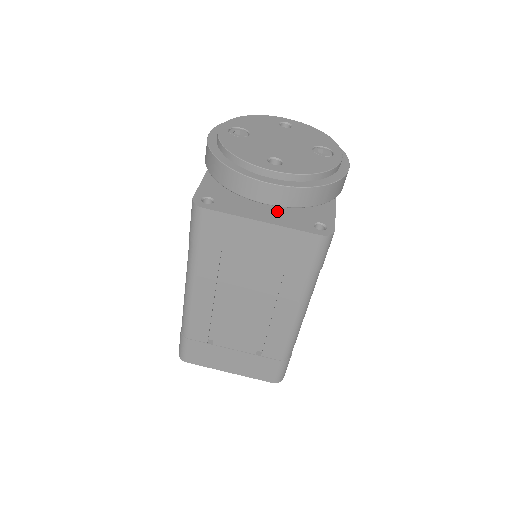
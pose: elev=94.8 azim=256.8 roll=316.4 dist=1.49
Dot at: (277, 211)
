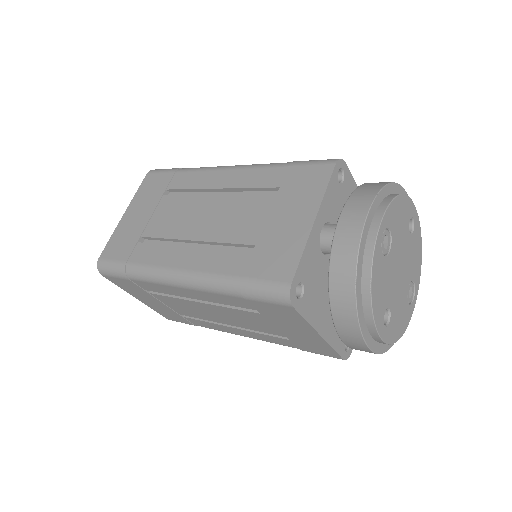
Dot at: occluded
